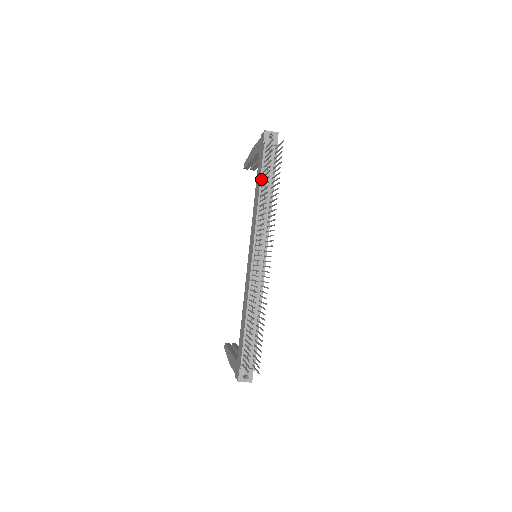
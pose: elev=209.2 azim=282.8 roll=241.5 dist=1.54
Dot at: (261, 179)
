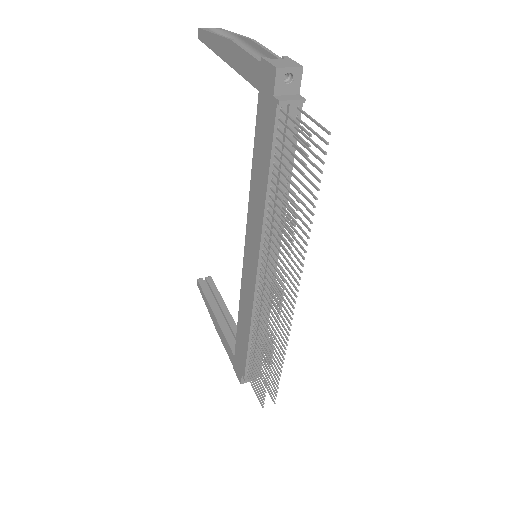
Dot at: (270, 168)
